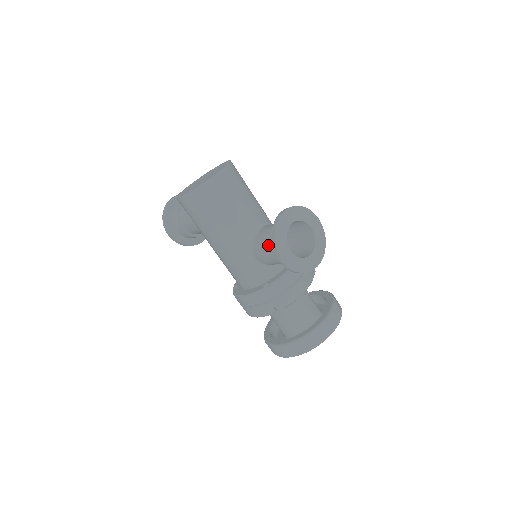
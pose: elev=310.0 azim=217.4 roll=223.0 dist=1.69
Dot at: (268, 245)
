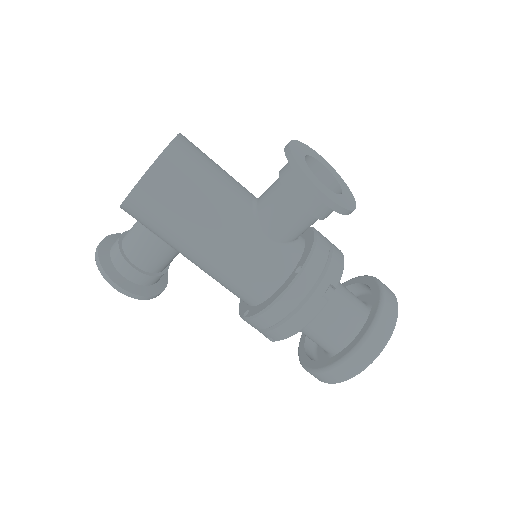
Dot at: (285, 201)
